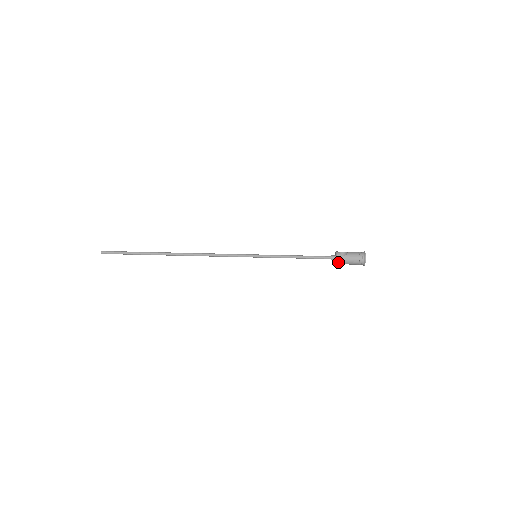
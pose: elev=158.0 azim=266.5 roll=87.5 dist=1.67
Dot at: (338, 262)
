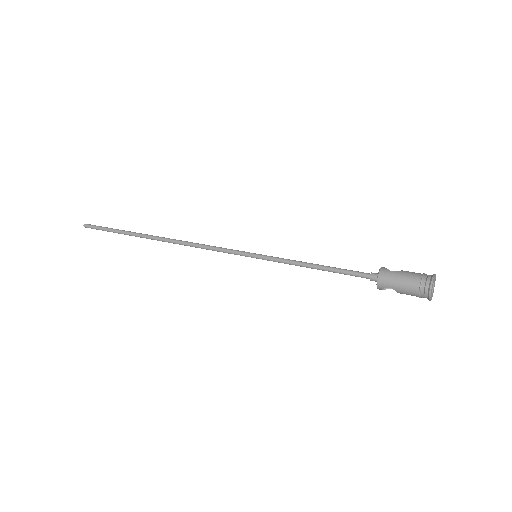
Dot at: (380, 281)
